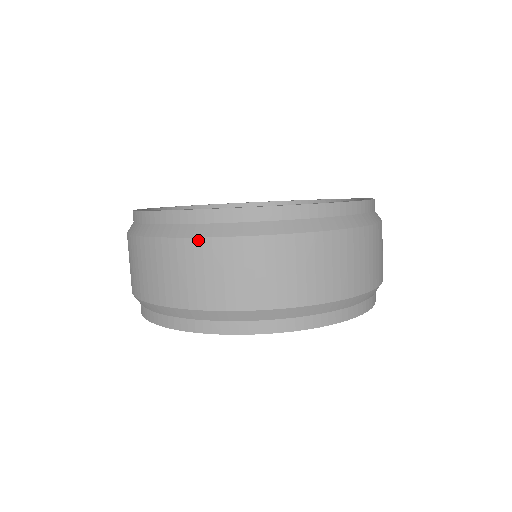
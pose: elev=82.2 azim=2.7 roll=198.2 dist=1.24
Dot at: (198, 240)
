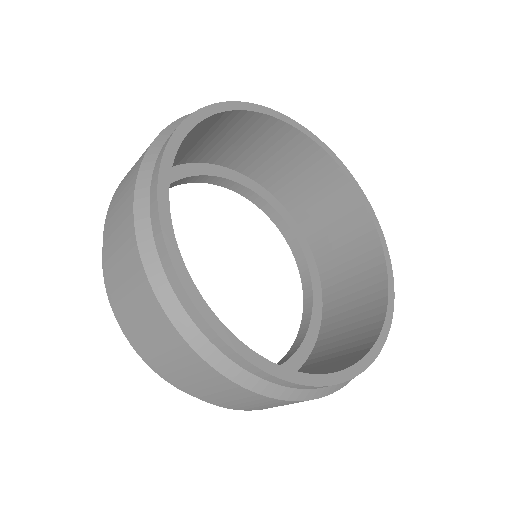
Dot at: (340, 388)
